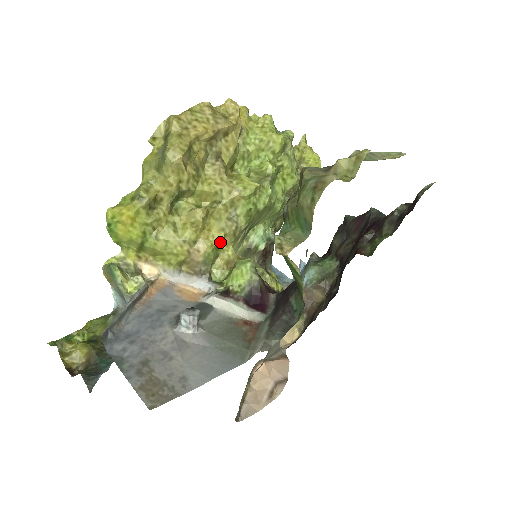
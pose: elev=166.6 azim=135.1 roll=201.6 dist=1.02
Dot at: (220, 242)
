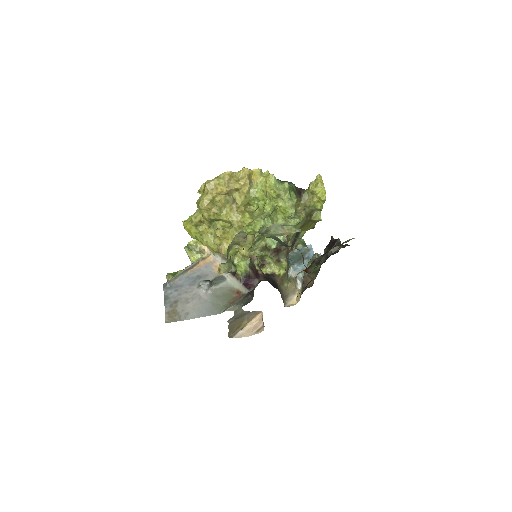
Dot at: occluded
